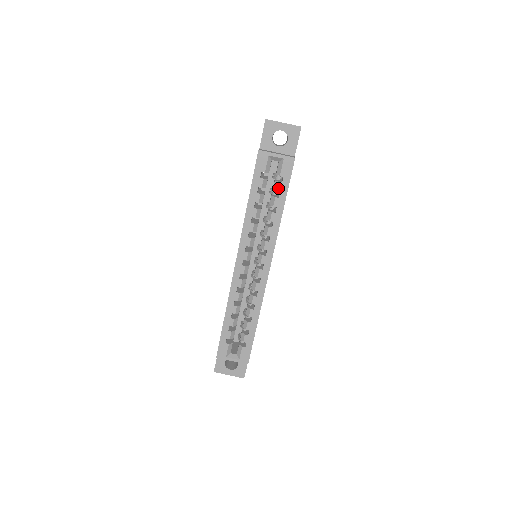
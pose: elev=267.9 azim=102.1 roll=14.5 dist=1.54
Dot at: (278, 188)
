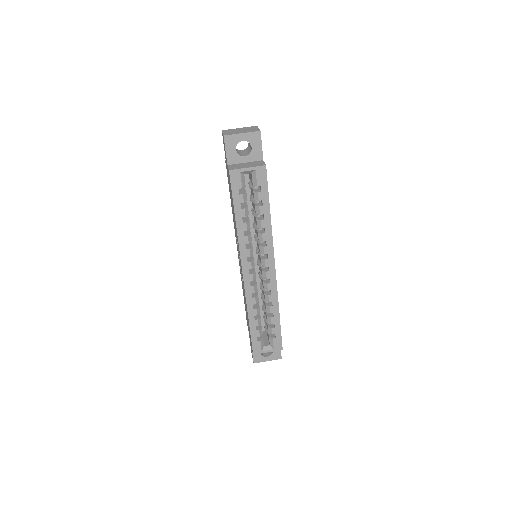
Dot at: (259, 198)
